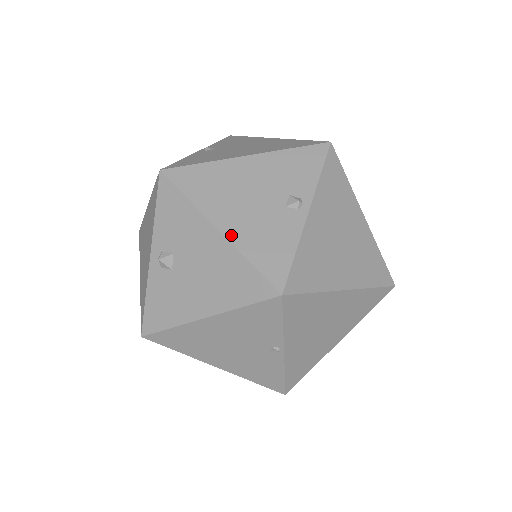
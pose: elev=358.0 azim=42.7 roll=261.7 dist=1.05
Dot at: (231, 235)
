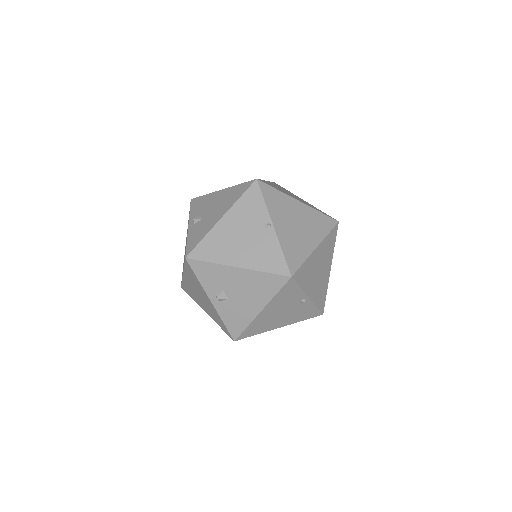
Dot at: occluded
